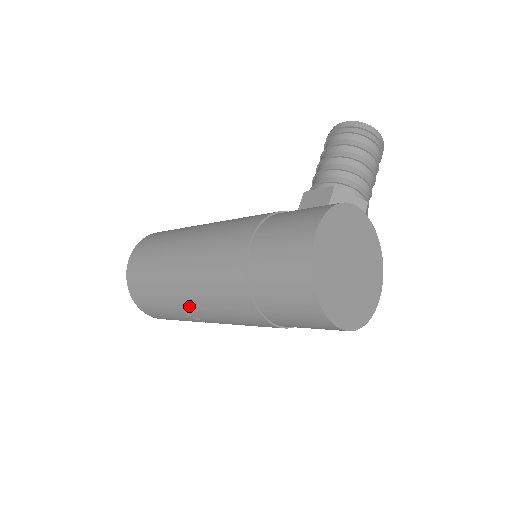
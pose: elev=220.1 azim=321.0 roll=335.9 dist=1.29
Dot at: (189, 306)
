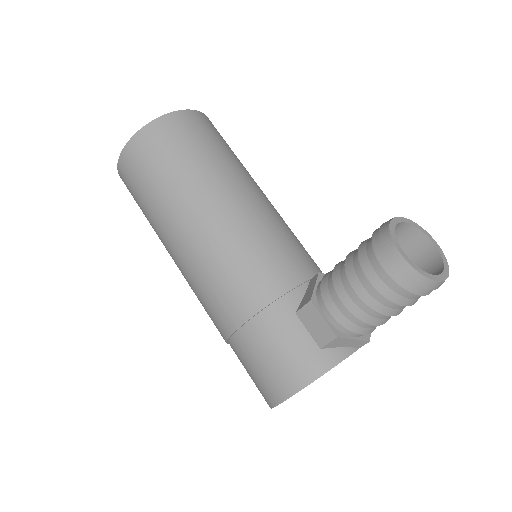
Dot at: occluded
